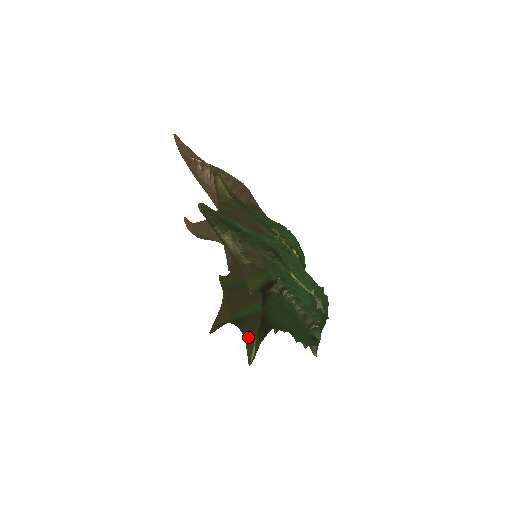
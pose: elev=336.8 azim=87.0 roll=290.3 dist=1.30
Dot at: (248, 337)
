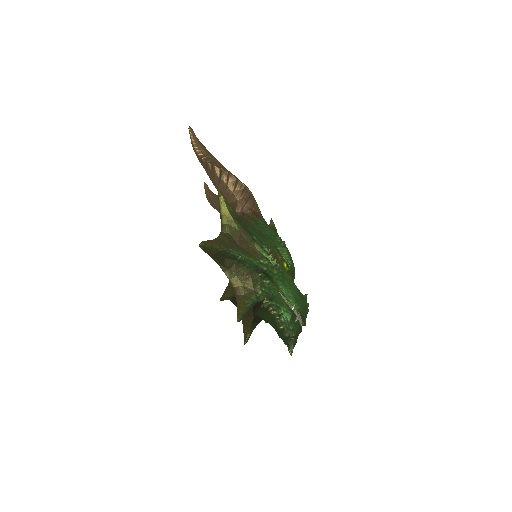
Dot at: (245, 321)
